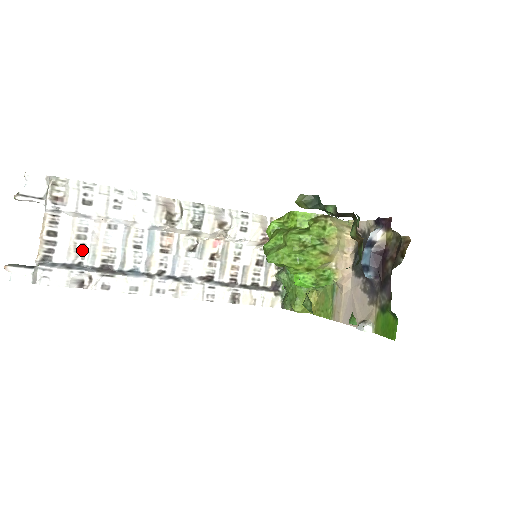
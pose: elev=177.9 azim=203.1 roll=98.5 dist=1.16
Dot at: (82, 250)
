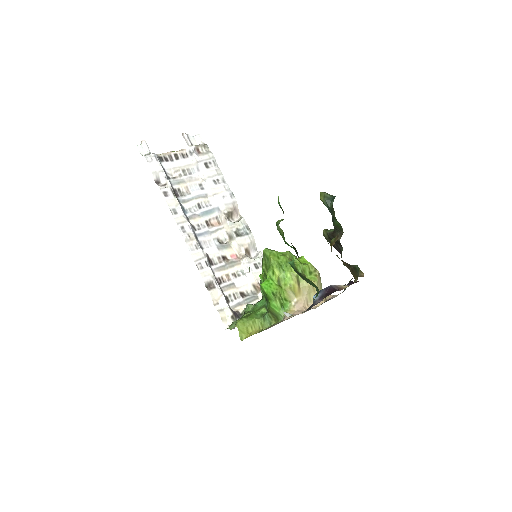
Dot at: (177, 176)
